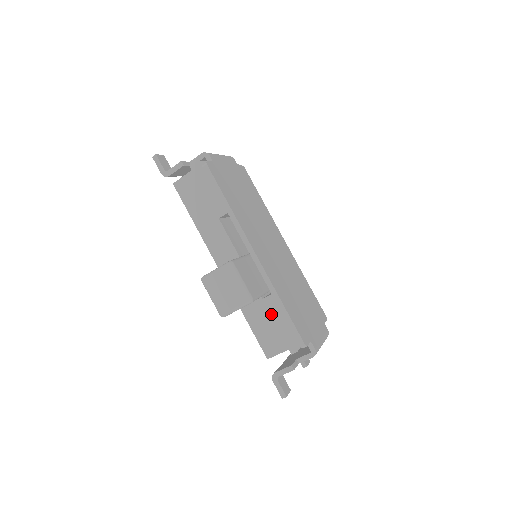
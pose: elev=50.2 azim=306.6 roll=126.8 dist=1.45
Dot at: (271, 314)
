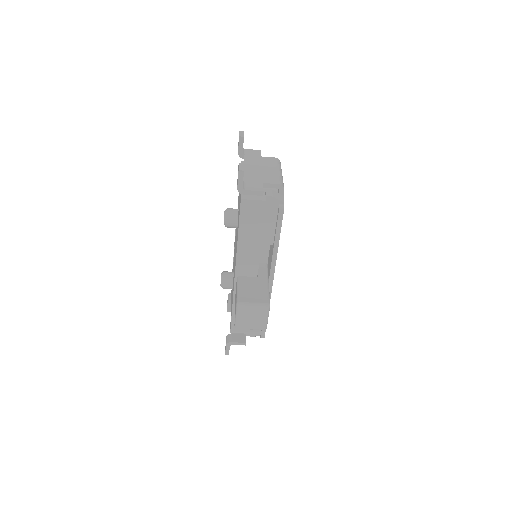
Dot at: occluded
